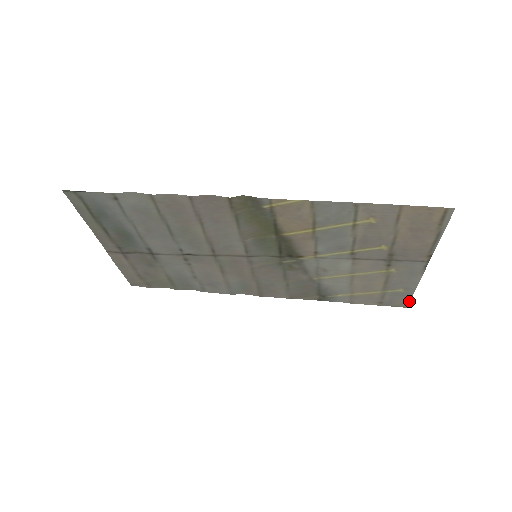
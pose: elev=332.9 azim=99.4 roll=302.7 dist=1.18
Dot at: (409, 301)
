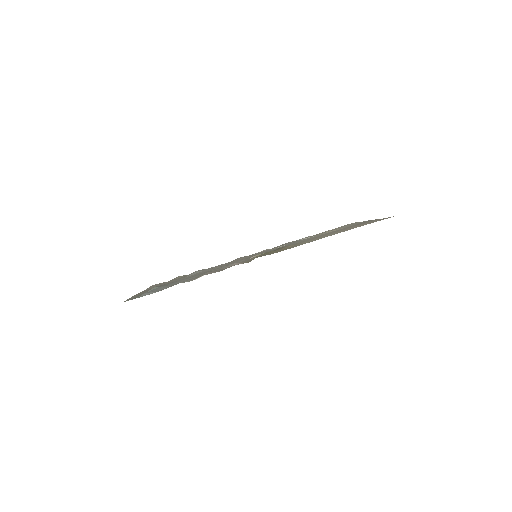
Dot at: occluded
